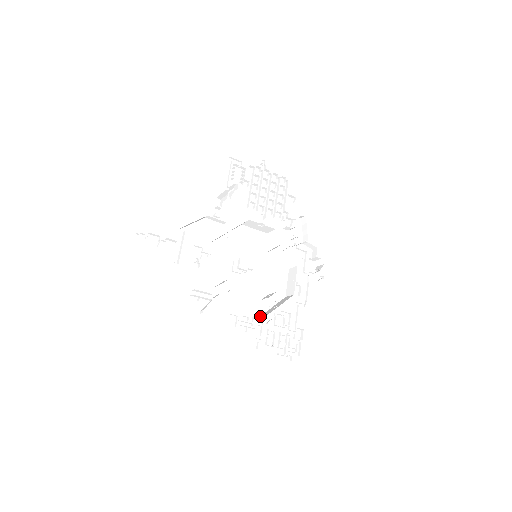
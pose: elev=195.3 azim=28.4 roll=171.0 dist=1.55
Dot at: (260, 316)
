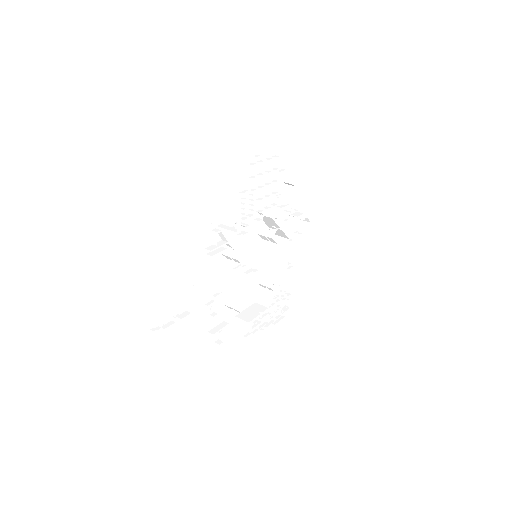
Dot at: (259, 297)
